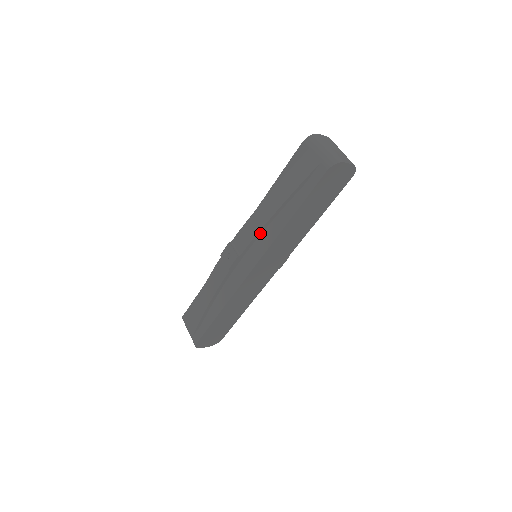
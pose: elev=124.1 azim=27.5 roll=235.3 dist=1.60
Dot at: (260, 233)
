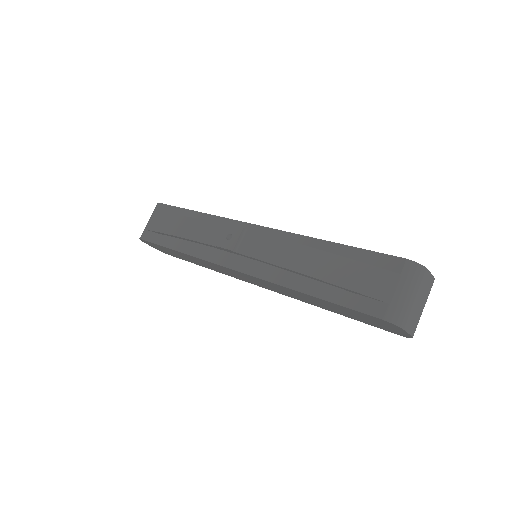
Dot at: (271, 264)
